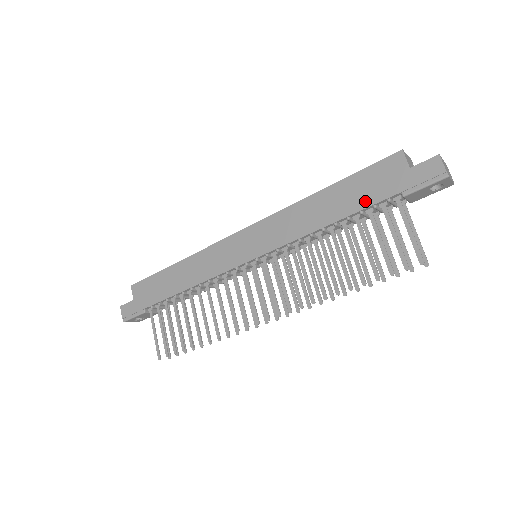
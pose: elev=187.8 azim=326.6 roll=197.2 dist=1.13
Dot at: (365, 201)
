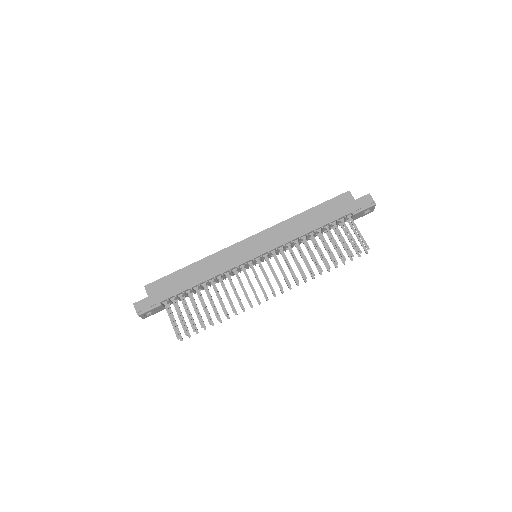
Dot at: (332, 217)
